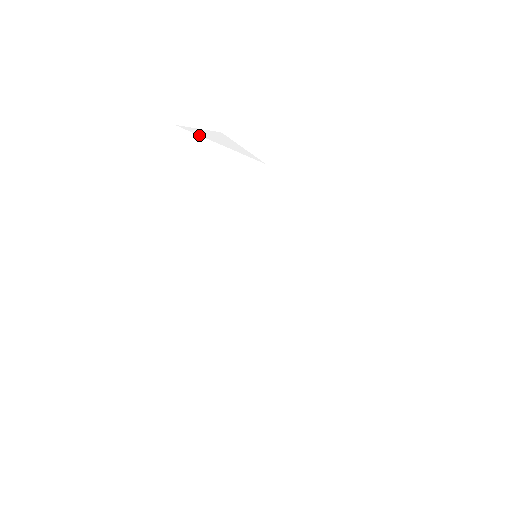
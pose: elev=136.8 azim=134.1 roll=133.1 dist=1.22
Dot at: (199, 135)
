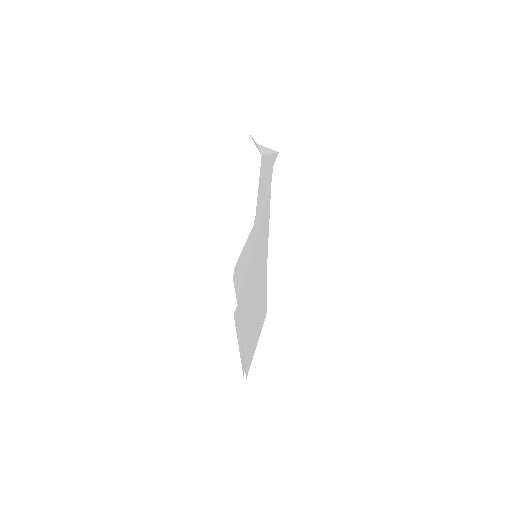
Dot at: (258, 146)
